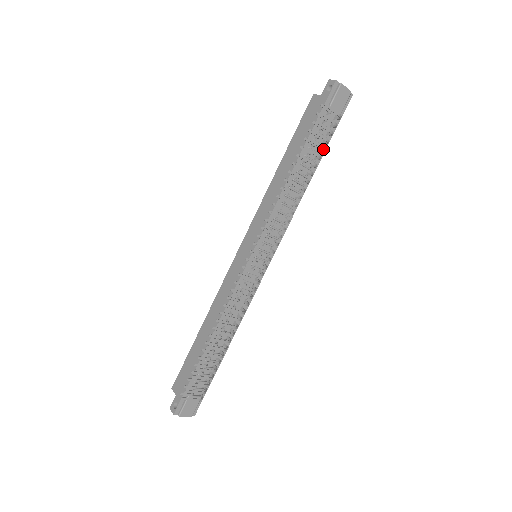
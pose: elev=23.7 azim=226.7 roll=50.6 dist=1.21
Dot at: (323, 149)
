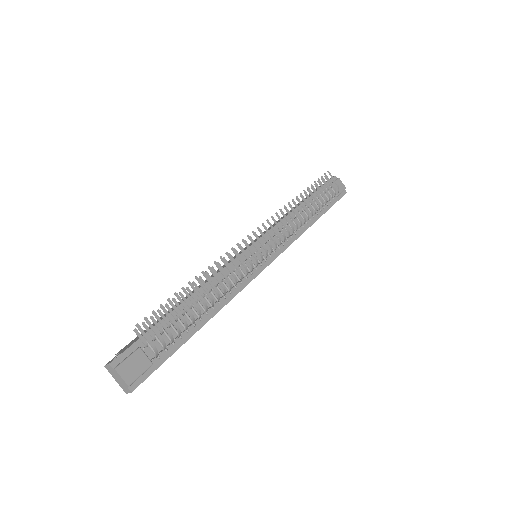
Dot at: (325, 198)
